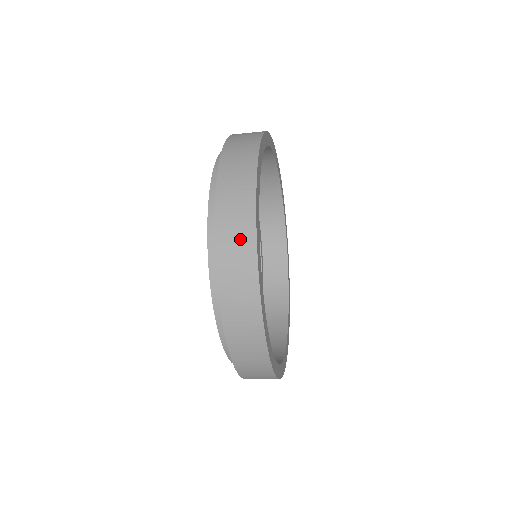
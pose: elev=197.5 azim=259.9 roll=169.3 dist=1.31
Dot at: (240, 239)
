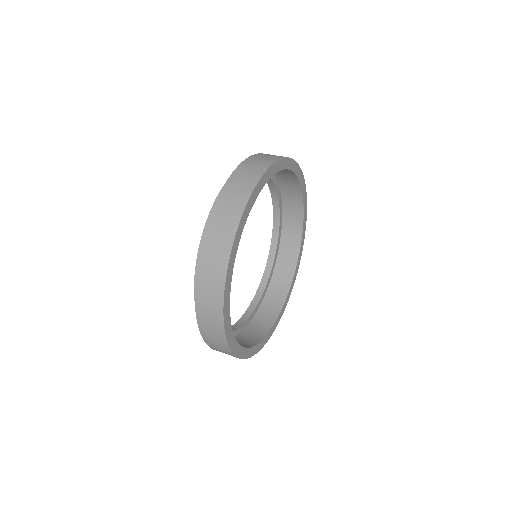
Dot at: (215, 272)
